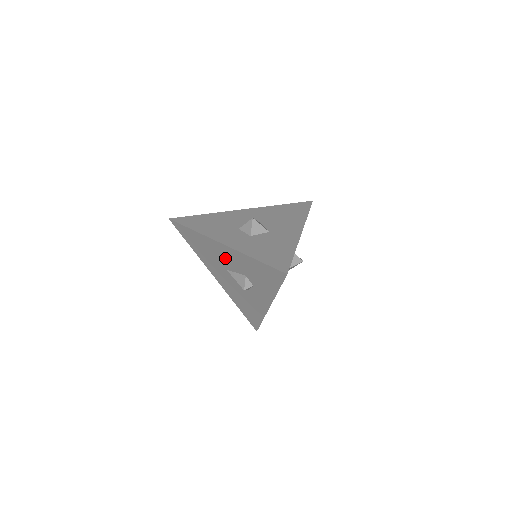
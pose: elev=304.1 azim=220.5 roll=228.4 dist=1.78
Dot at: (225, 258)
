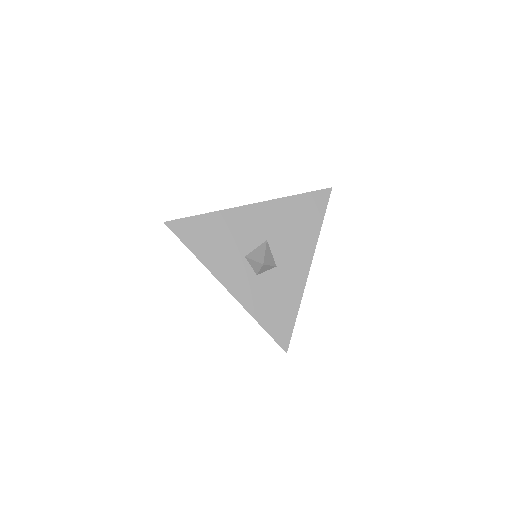
Dot at: occluded
